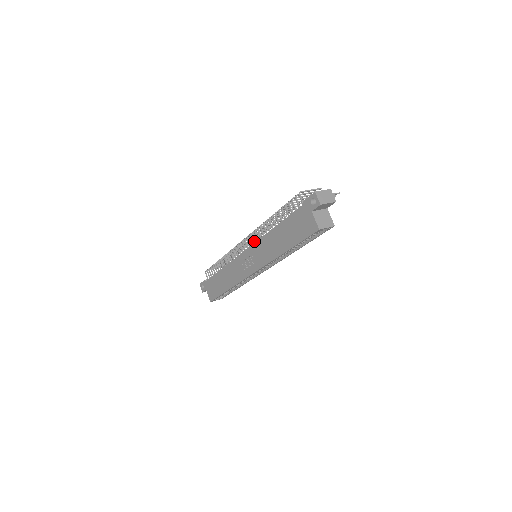
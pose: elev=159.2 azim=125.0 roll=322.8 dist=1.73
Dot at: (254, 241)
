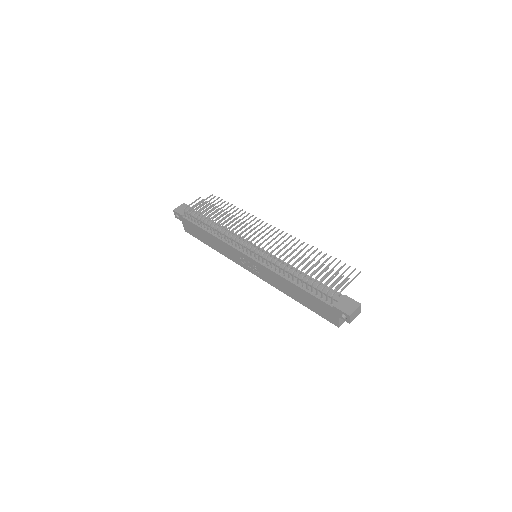
Dot at: (262, 262)
